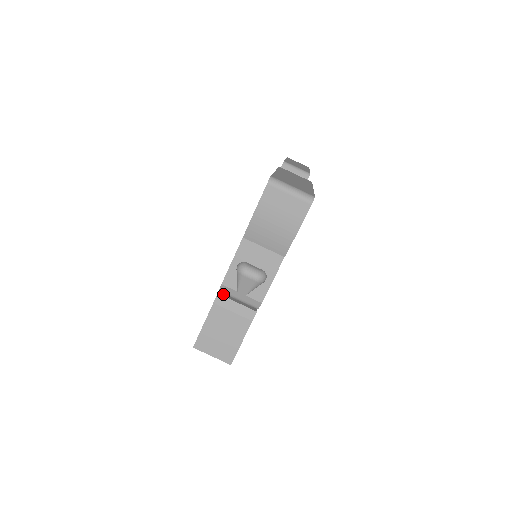
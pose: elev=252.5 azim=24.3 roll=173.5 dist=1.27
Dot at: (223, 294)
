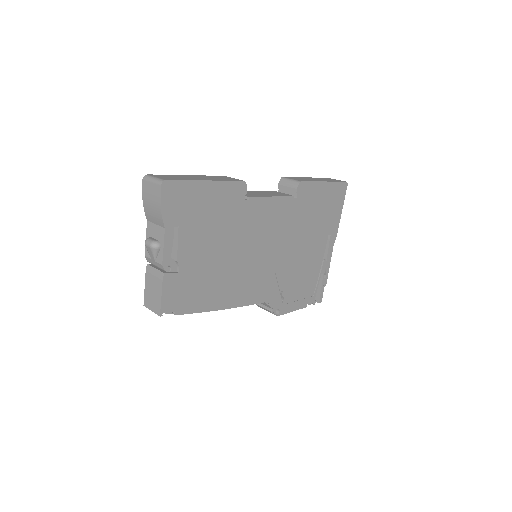
Dot at: (152, 264)
